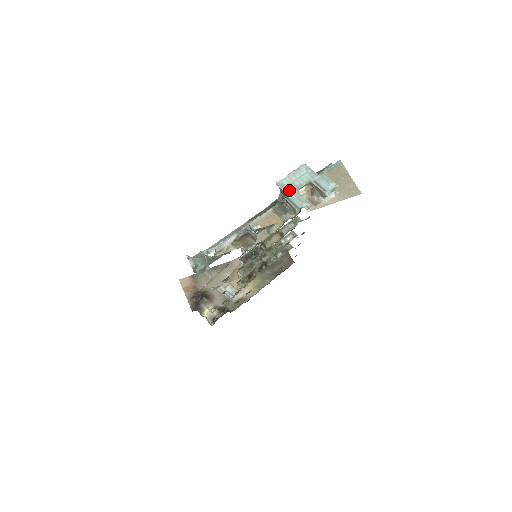
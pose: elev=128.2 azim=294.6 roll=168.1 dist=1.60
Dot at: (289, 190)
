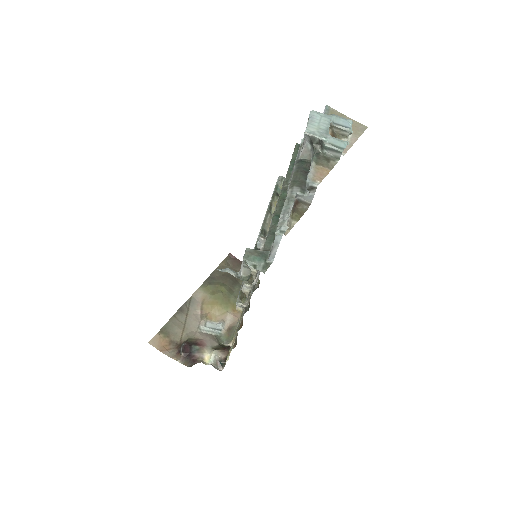
Dot at: (322, 135)
